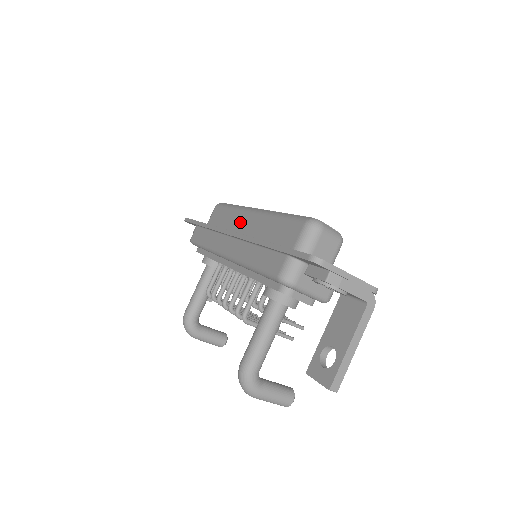
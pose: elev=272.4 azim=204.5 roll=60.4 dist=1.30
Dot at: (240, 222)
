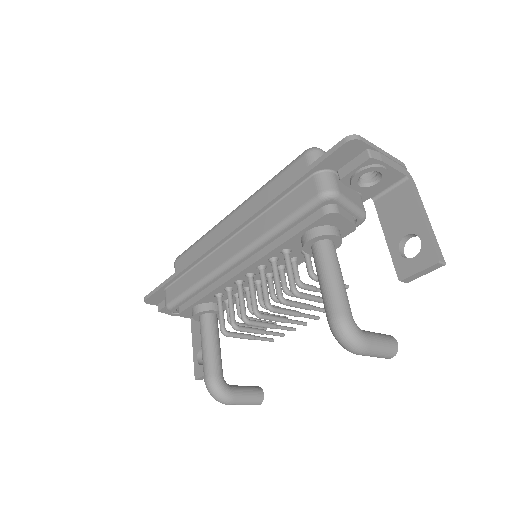
Dot at: (222, 234)
